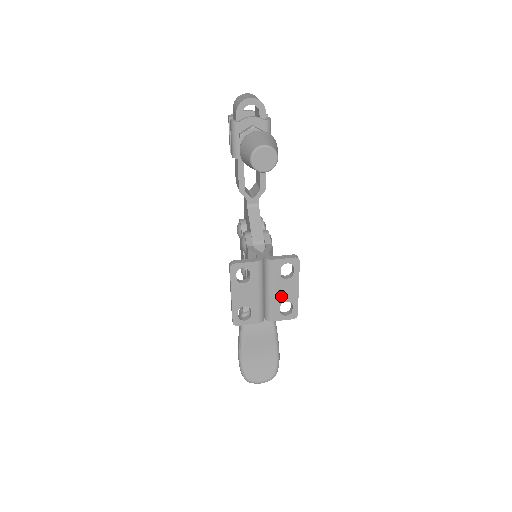
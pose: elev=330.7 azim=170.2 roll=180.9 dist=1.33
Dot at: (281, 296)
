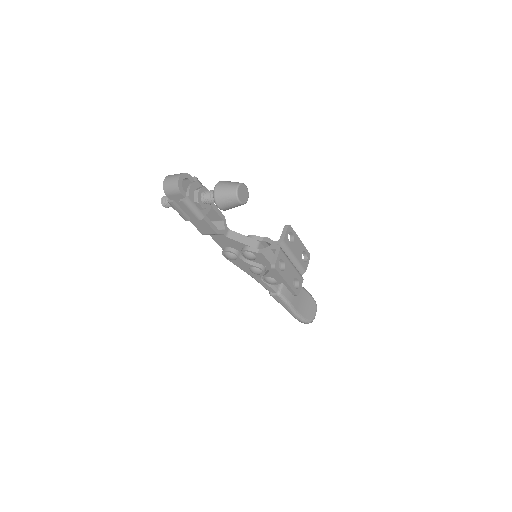
Dot at: (299, 253)
